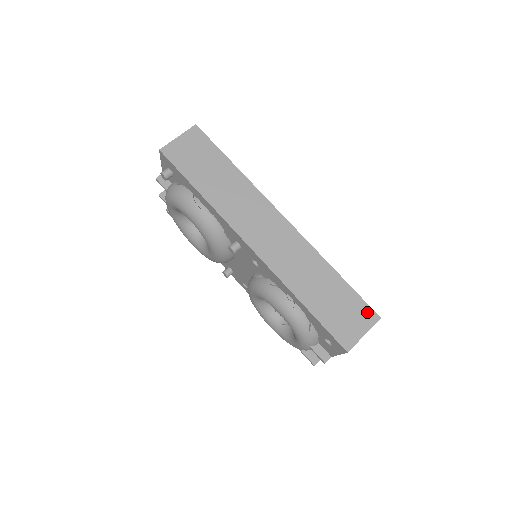
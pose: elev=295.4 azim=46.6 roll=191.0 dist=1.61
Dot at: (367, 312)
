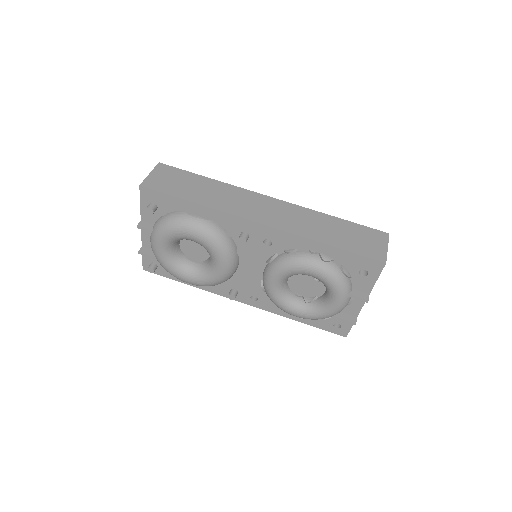
Dot at: (377, 233)
